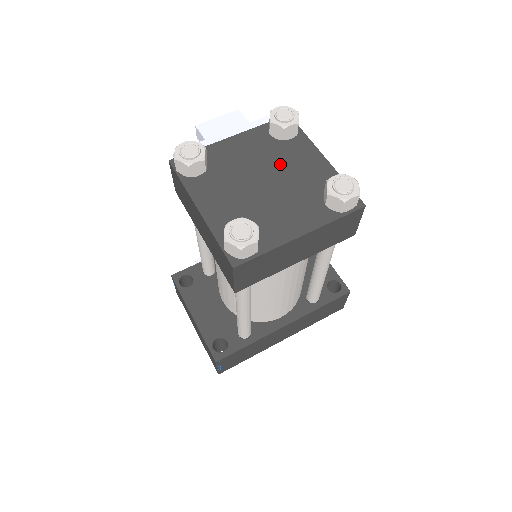
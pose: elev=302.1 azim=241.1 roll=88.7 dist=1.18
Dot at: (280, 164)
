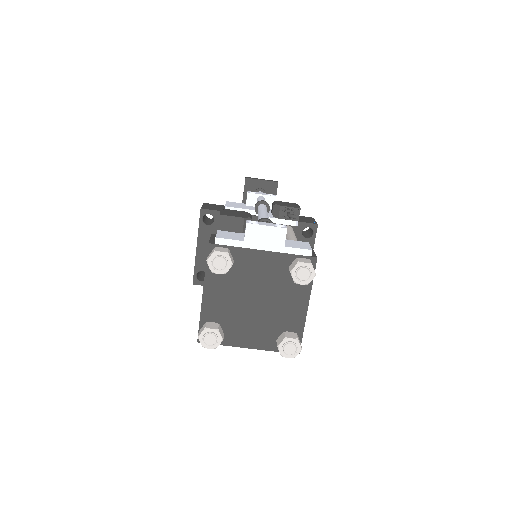
Dot at: (276, 294)
